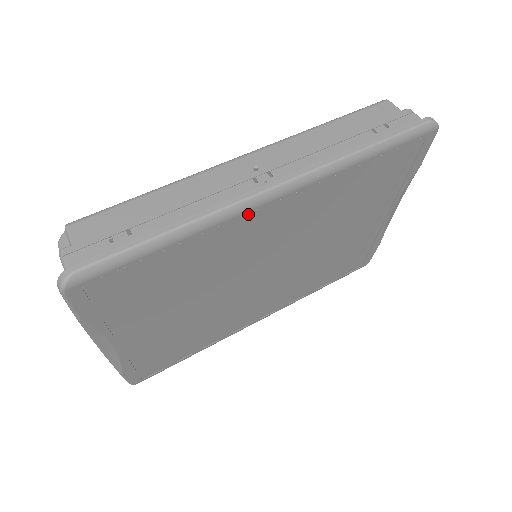
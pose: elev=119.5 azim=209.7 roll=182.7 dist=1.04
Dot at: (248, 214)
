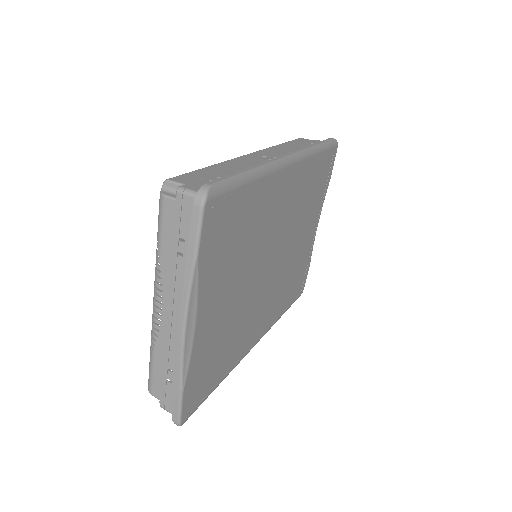
Dot at: (280, 174)
